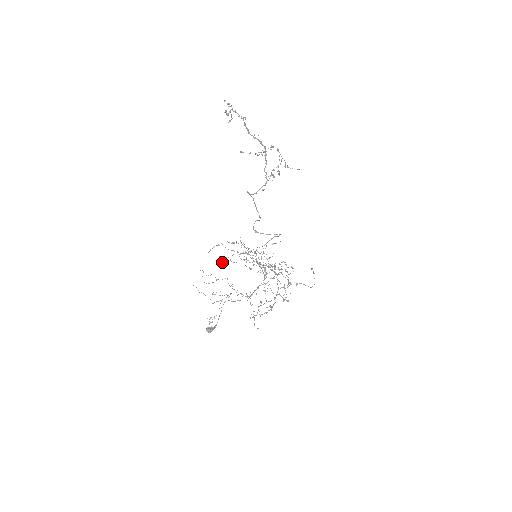
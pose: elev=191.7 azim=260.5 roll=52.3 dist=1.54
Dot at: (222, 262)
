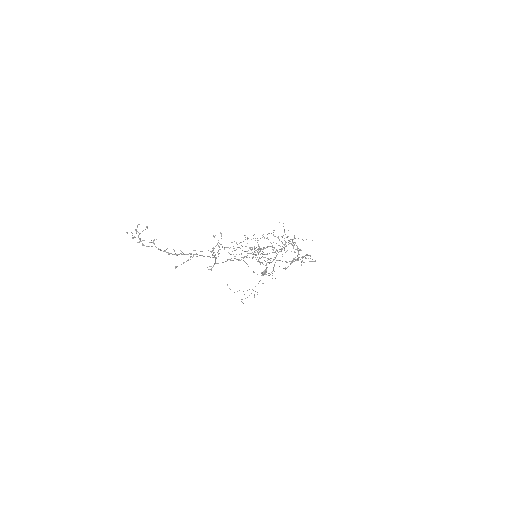
Dot at: occluded
